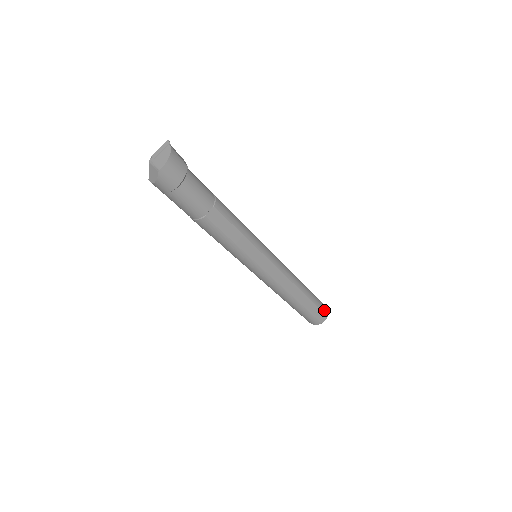
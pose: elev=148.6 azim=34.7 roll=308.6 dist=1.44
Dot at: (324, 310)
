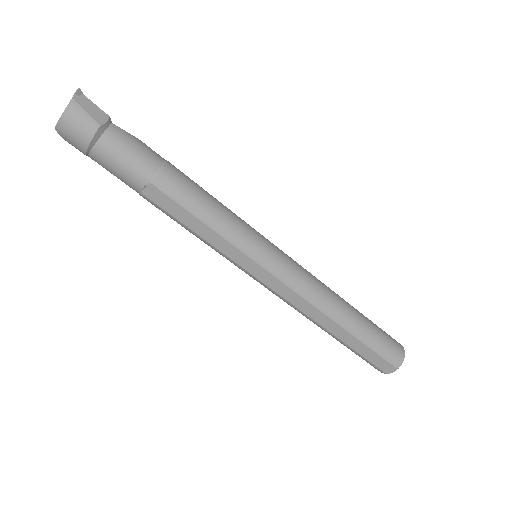
Dot at: (391, 358)
